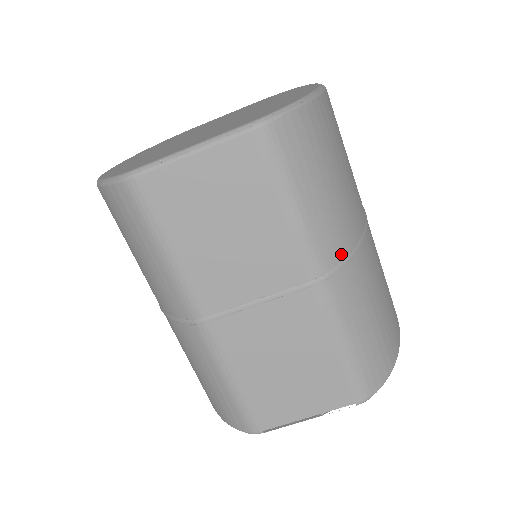
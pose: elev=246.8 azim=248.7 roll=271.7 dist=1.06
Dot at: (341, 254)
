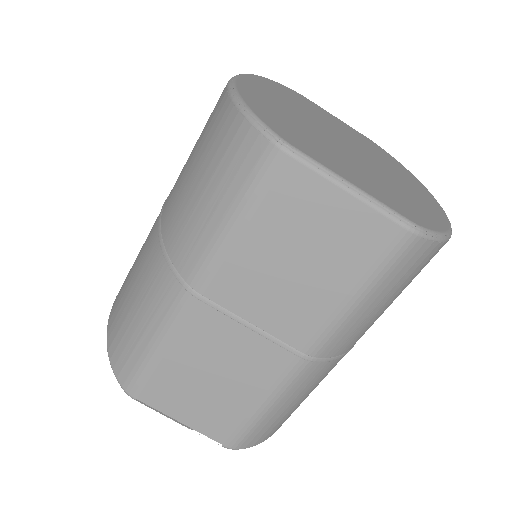
Dot at: (337, 352)
